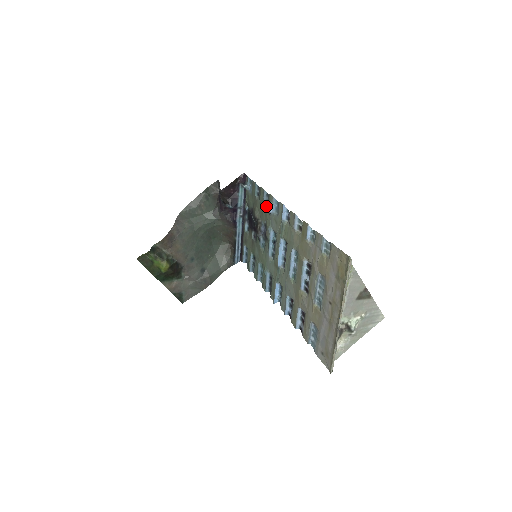
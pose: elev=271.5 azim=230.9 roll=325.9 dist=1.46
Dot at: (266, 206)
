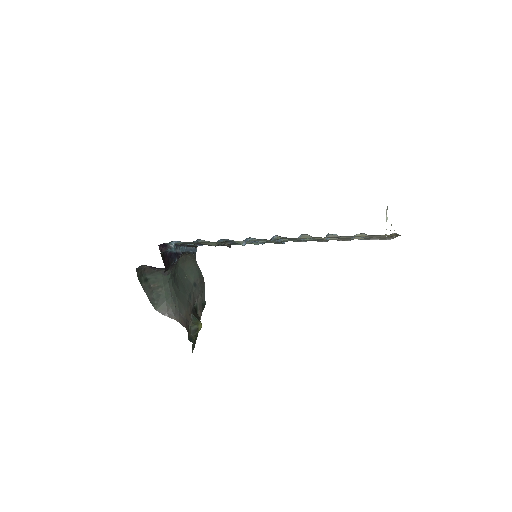
Dot at: occluded
